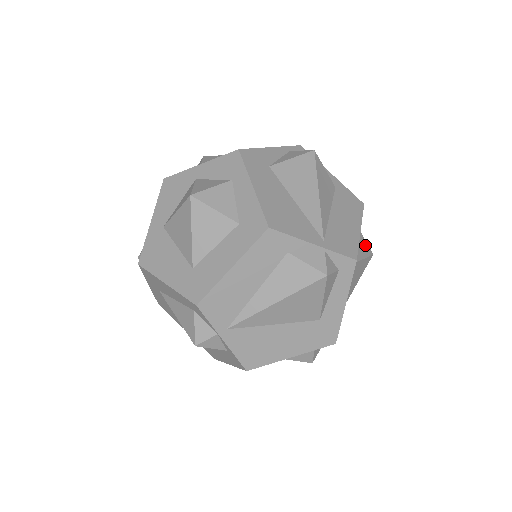
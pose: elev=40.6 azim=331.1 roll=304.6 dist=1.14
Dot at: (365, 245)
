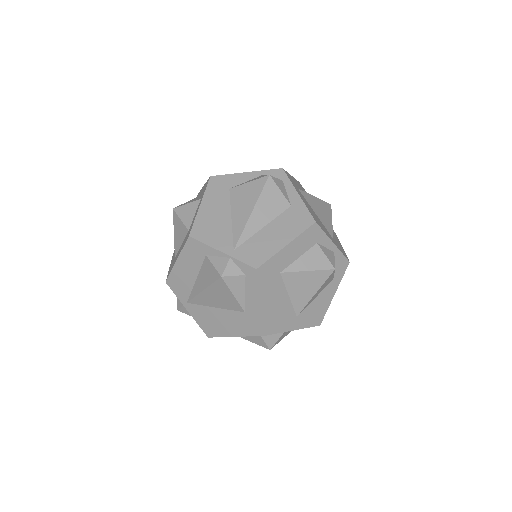
Dot at: (321, 259)
